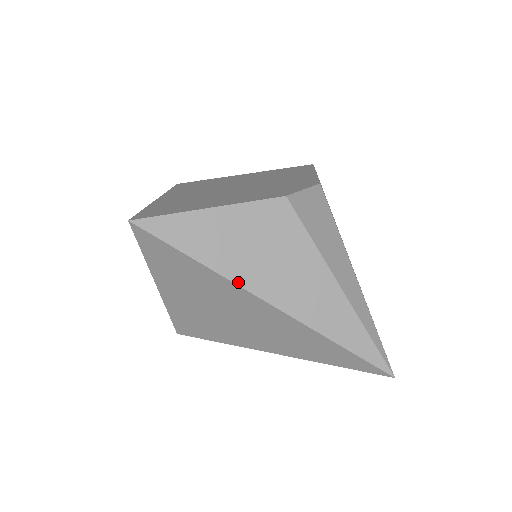
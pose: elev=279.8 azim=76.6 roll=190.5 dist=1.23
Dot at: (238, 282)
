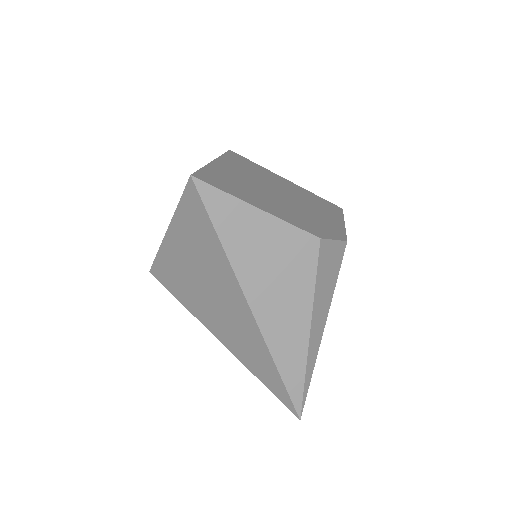
Dot at: (240, 279)
